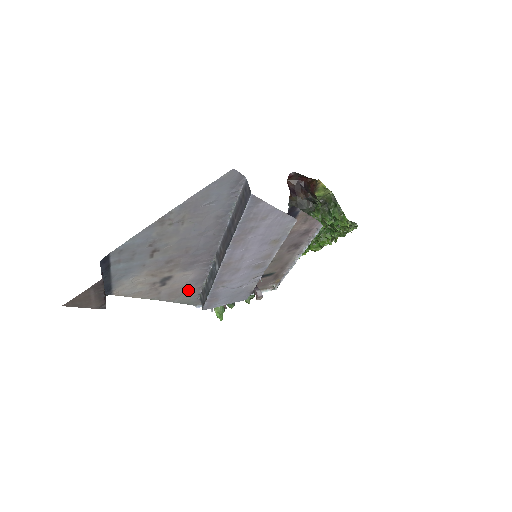
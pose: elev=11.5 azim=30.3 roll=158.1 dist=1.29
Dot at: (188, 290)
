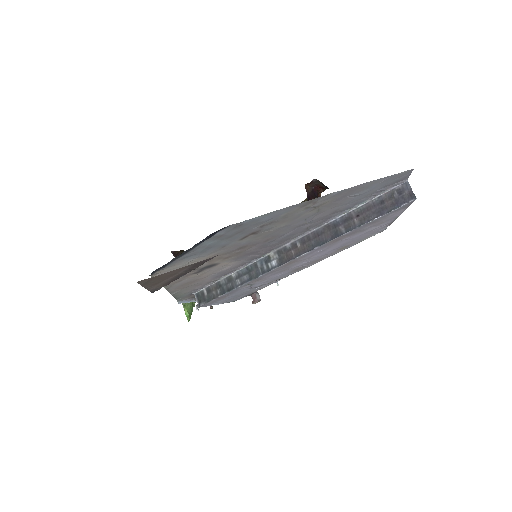
Dot at: (200, 282)
